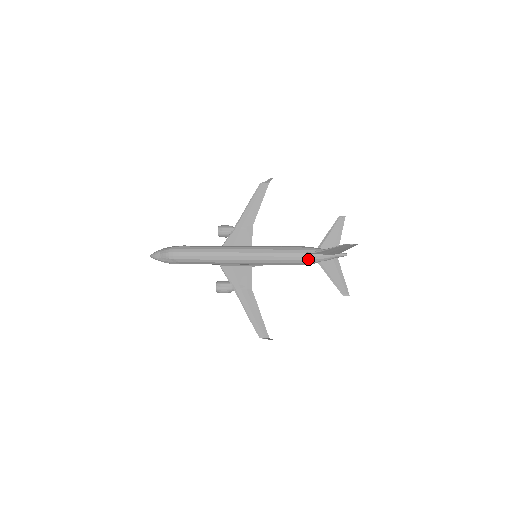
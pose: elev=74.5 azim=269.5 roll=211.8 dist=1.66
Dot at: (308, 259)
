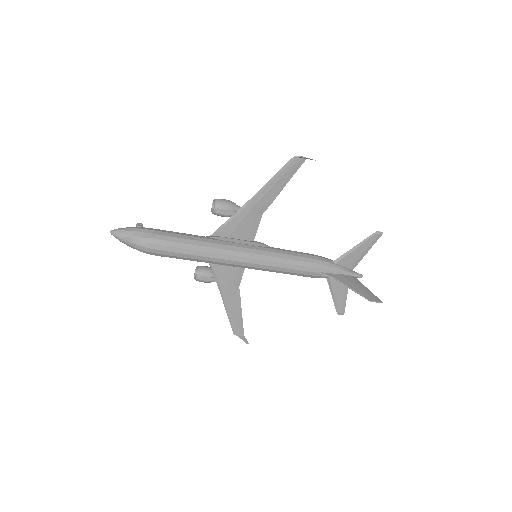
Dot at: (318, 277)
